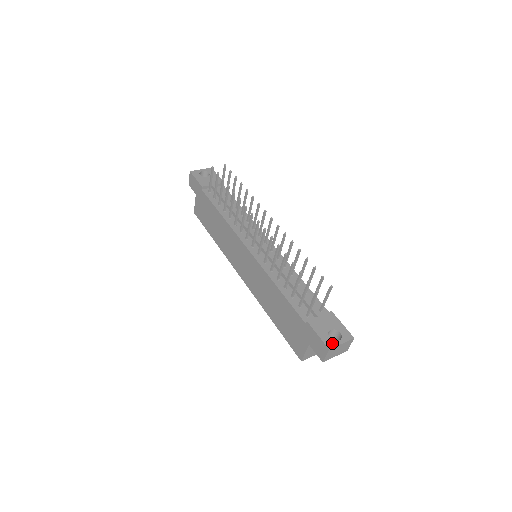
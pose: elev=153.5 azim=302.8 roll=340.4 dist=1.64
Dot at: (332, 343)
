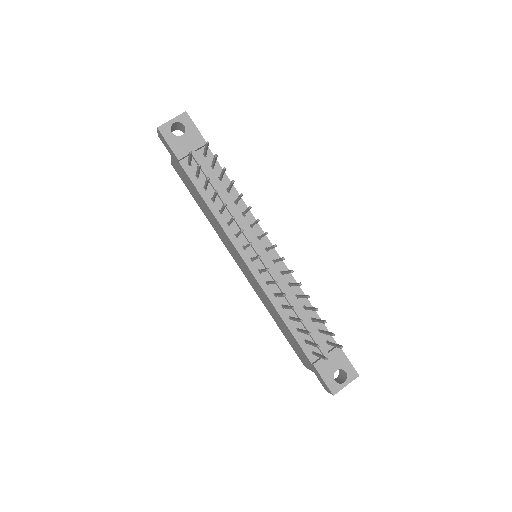
Dot at: (337, 387)
